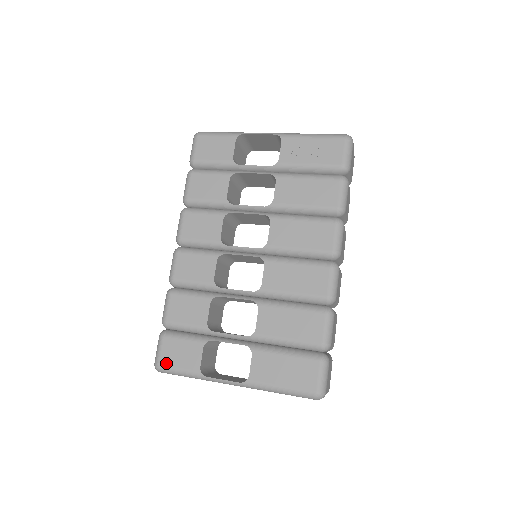
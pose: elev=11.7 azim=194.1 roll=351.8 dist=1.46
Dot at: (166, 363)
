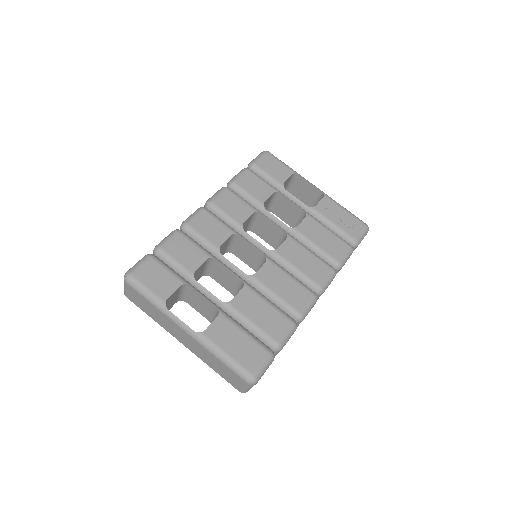
Dot at: (139, 277)
